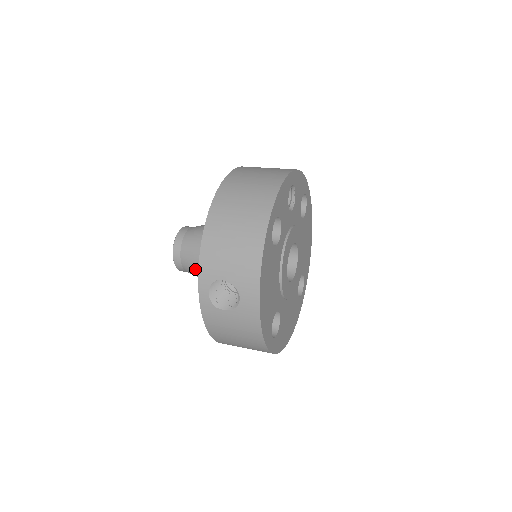
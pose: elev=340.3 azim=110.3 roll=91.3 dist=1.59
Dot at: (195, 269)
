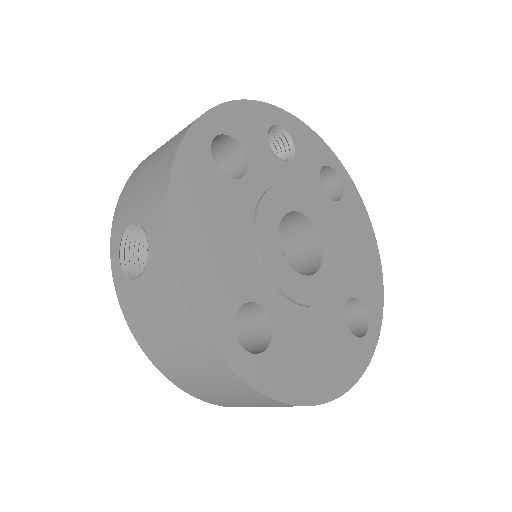
Dot at: occluded
